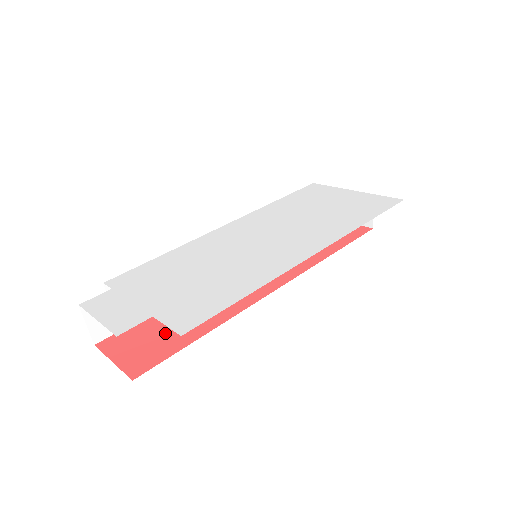
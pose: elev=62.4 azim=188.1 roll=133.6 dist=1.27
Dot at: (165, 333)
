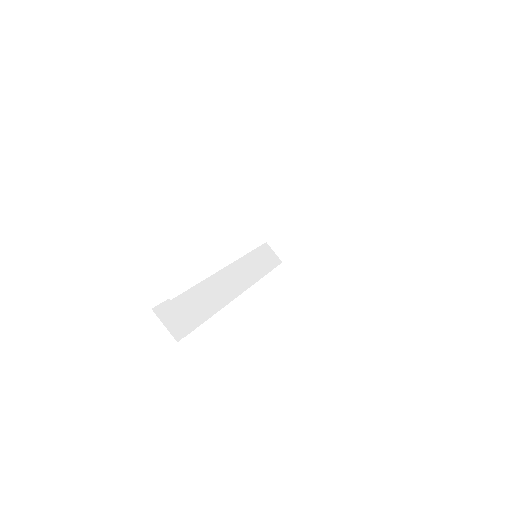
Dot at: occluded
